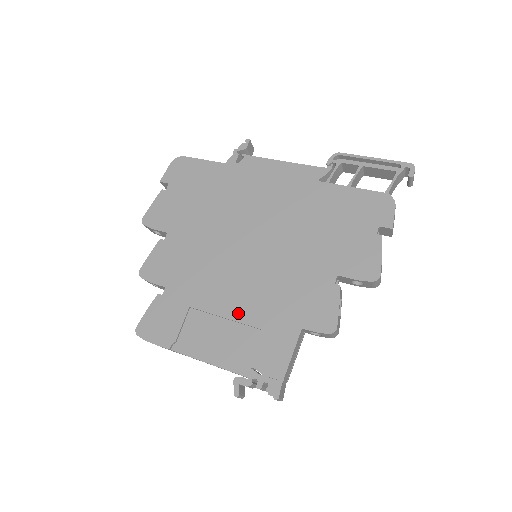
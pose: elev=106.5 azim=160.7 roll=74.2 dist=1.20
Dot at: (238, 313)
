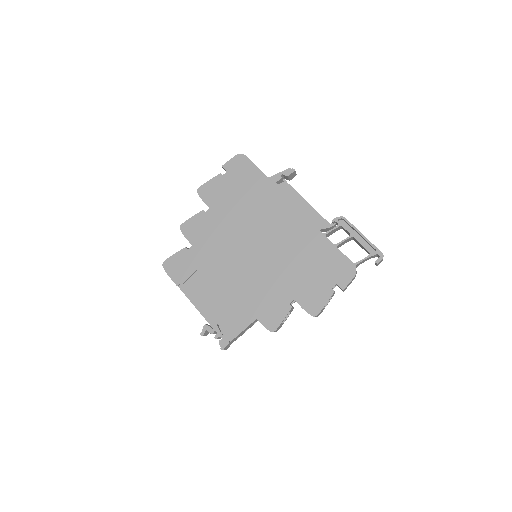
Dot at: (226, 288)
